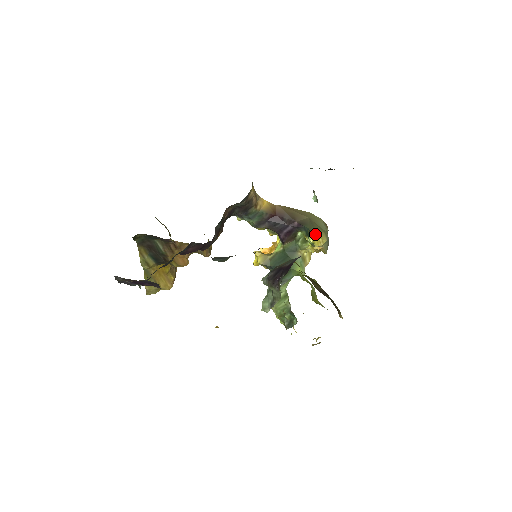
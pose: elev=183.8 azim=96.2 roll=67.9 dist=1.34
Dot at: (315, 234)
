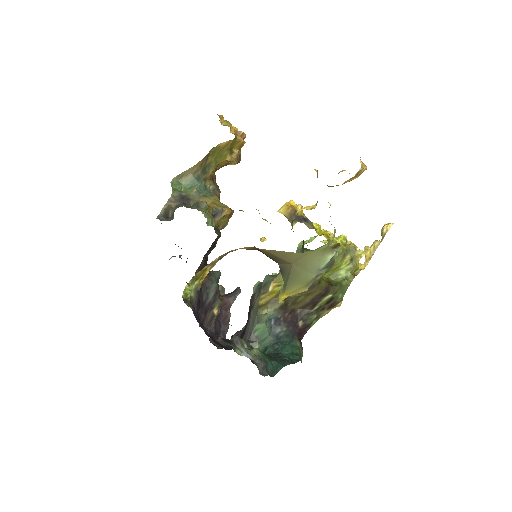
Dot at: occluded
